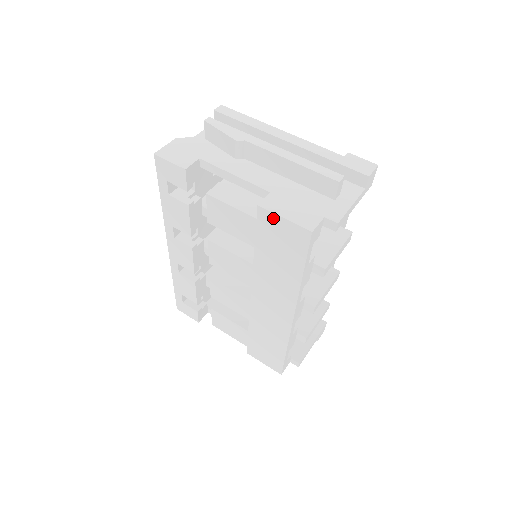
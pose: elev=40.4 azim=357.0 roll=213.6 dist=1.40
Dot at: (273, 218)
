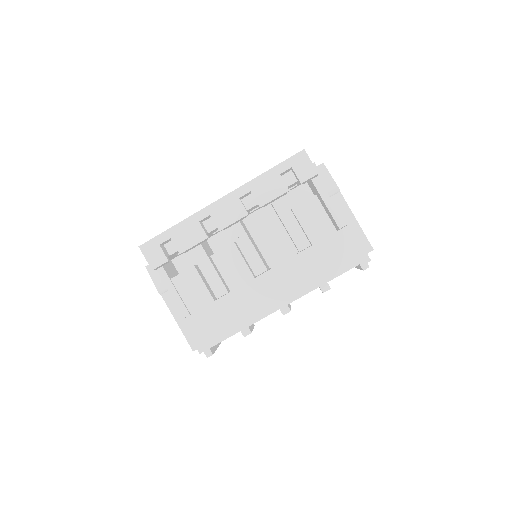
Dot at: (350, 238)
